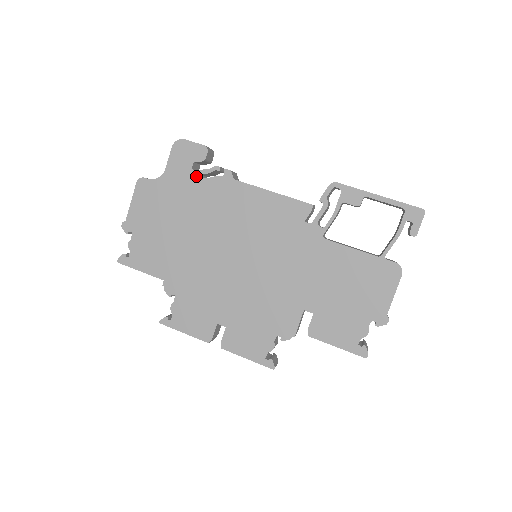
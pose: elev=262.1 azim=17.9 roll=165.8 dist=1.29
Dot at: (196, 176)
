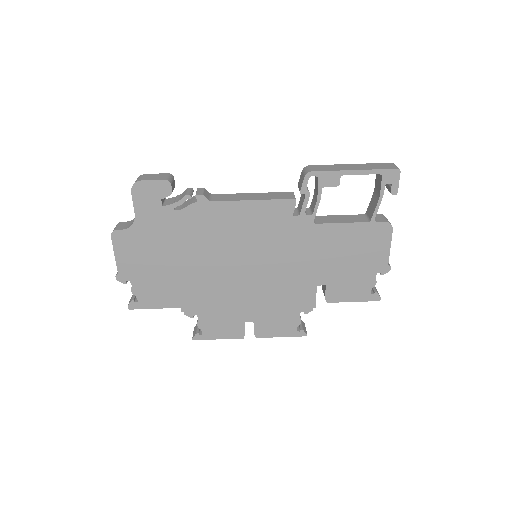
Dot at: (170, 211)
